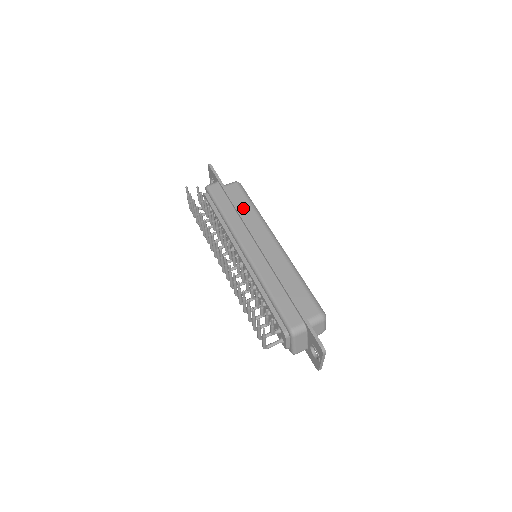
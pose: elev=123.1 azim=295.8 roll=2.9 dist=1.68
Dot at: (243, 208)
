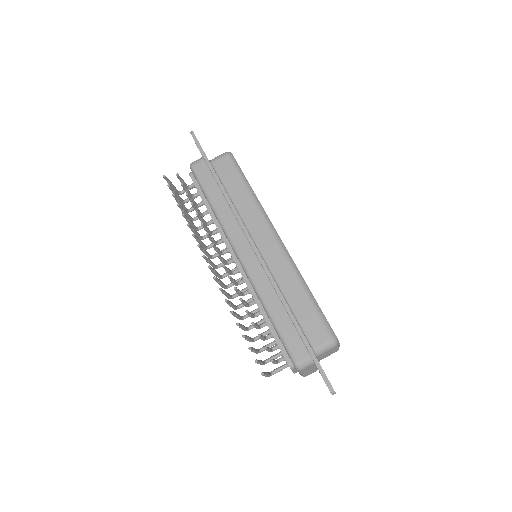
Dot at: (236, 194)
